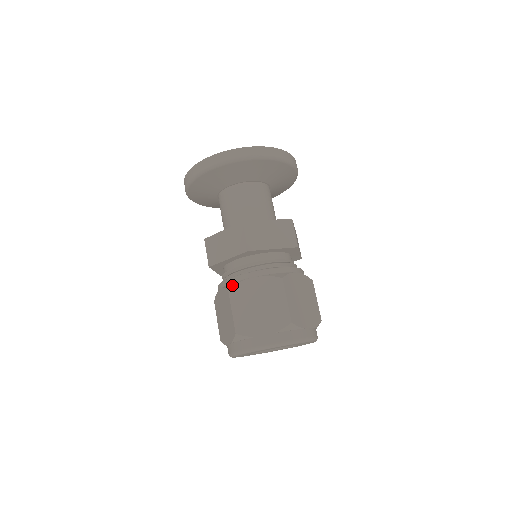
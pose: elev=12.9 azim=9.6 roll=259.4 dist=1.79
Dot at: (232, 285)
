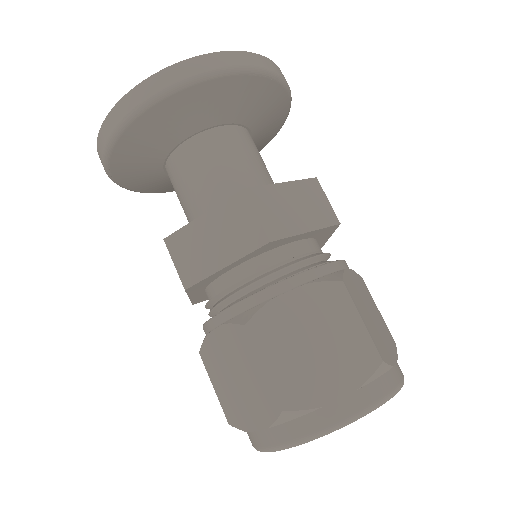
Dot at: occluded
